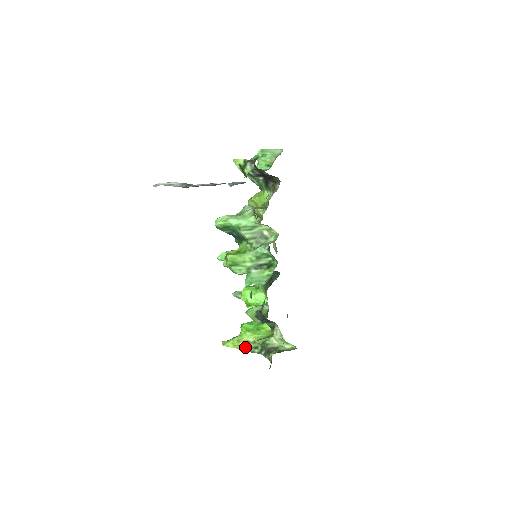
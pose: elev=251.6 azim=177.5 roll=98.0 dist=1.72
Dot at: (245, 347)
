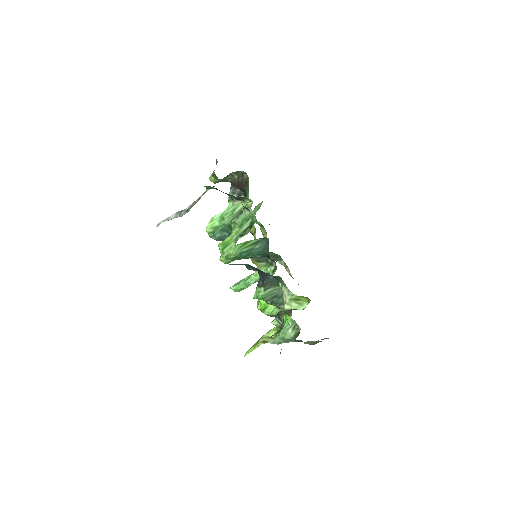
Dot at: (265, 342)
